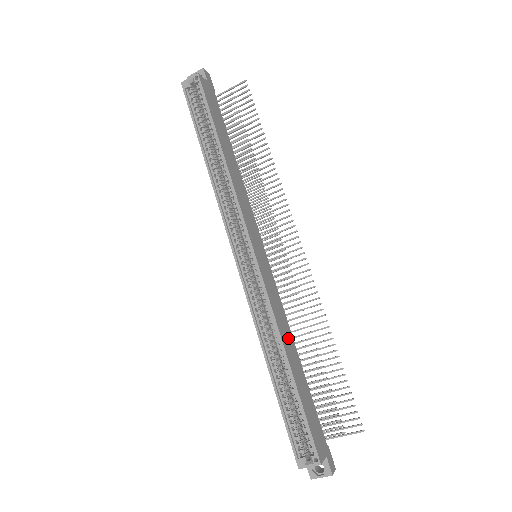
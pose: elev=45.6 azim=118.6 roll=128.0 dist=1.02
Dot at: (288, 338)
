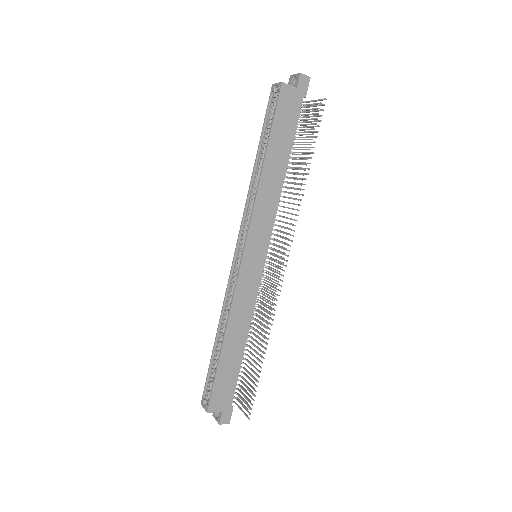
Dot at: (240, 326)
